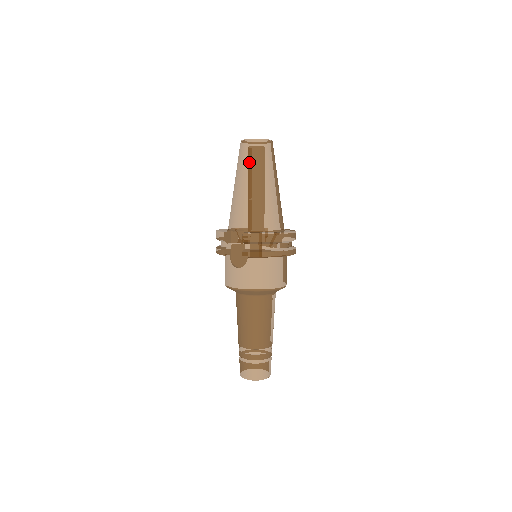
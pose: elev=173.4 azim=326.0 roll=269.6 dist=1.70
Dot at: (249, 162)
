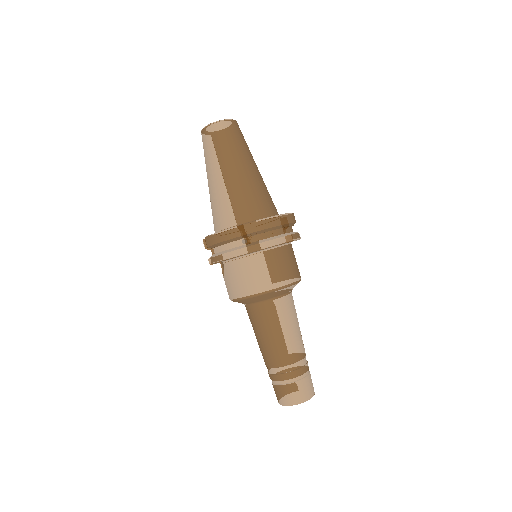
Dot at: (205, 155)
